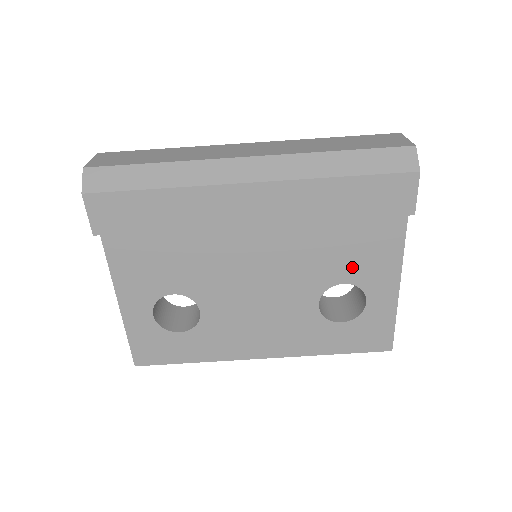
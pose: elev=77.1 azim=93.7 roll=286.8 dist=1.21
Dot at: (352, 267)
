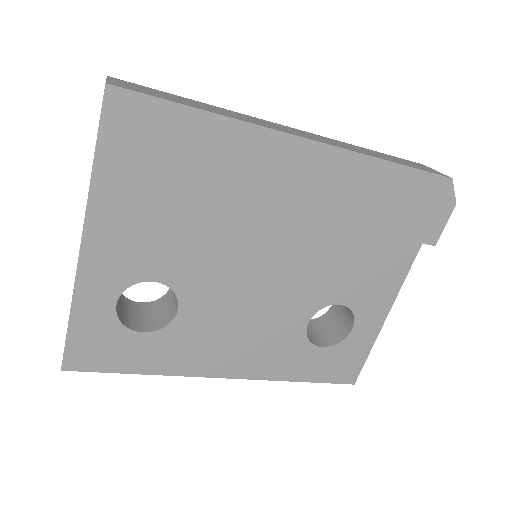
Dot at: (355, 288)
